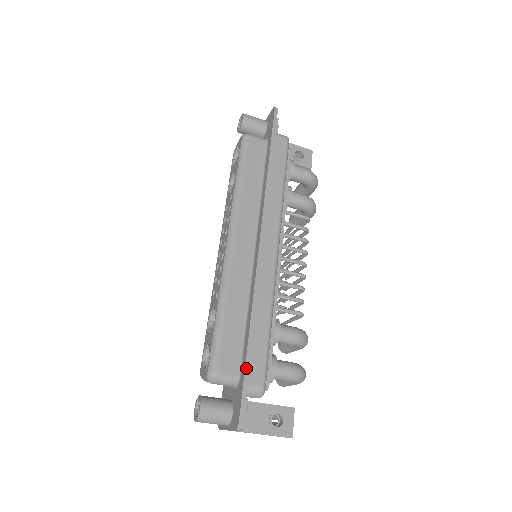
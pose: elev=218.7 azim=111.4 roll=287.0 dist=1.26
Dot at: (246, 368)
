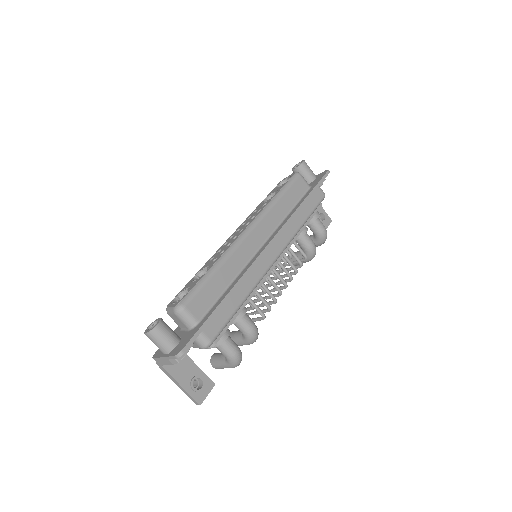
Dot at: (209, 318)
